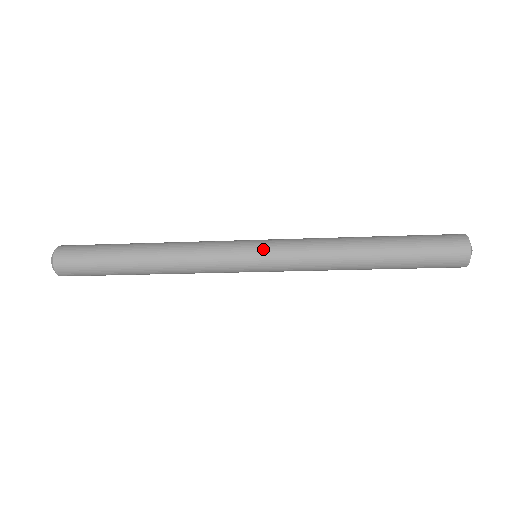
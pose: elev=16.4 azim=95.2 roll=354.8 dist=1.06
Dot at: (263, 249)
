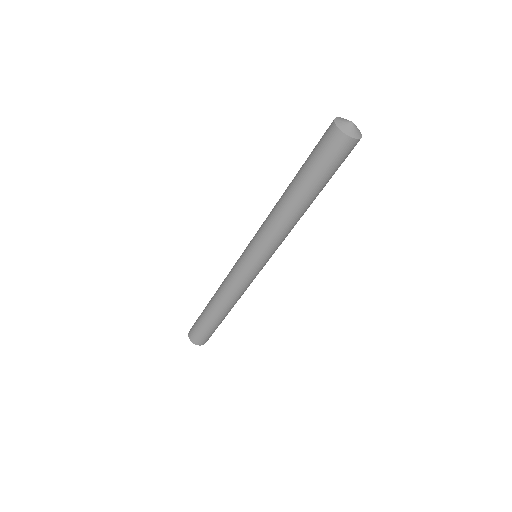
Dot at: (248, 252)
